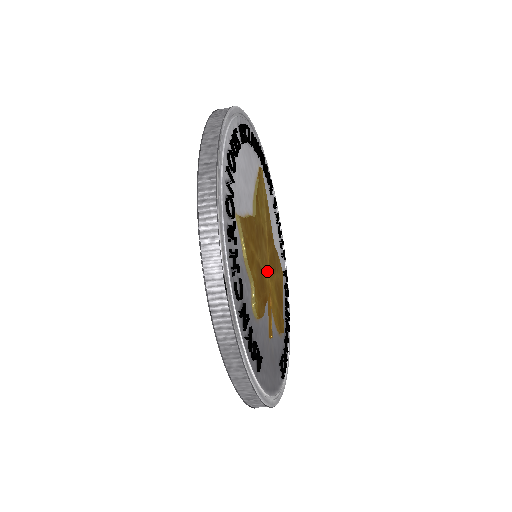
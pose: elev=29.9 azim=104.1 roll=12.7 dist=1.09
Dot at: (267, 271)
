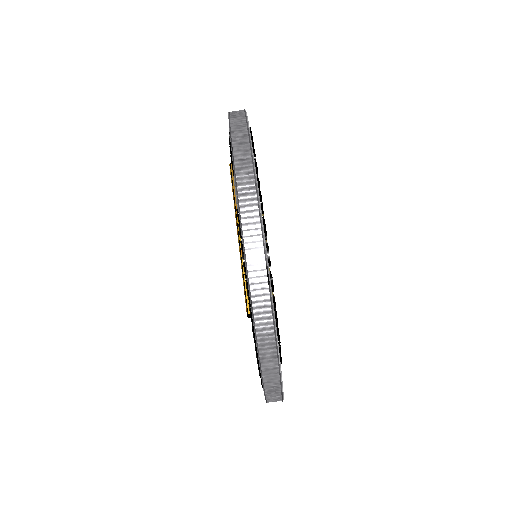
Dot at: occluded
